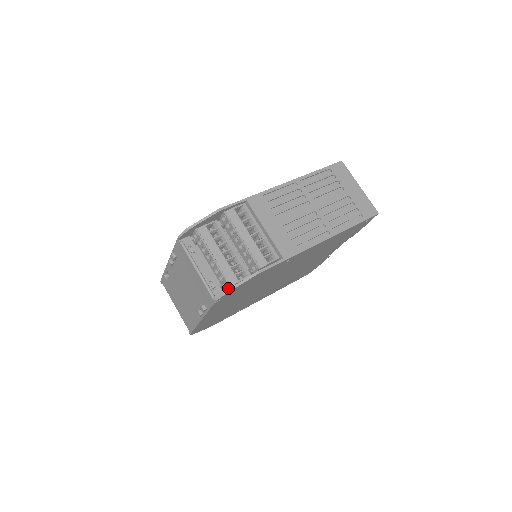
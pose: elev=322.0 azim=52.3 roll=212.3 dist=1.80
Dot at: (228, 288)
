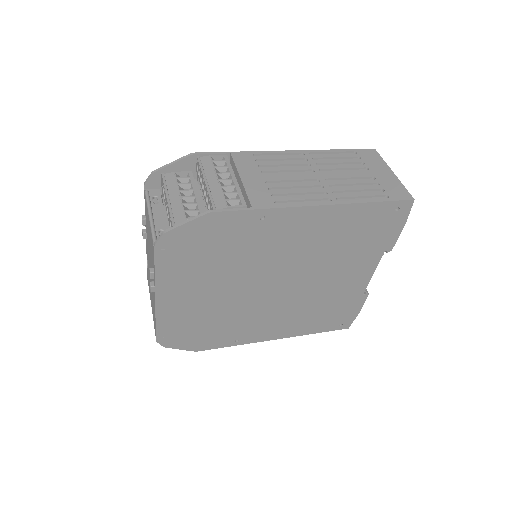
Dot at: (173, 232)
